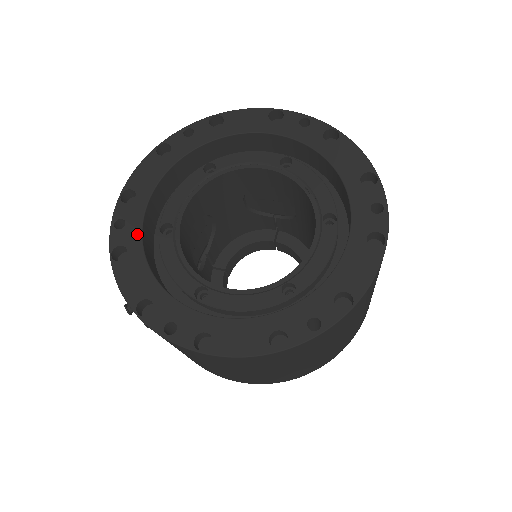
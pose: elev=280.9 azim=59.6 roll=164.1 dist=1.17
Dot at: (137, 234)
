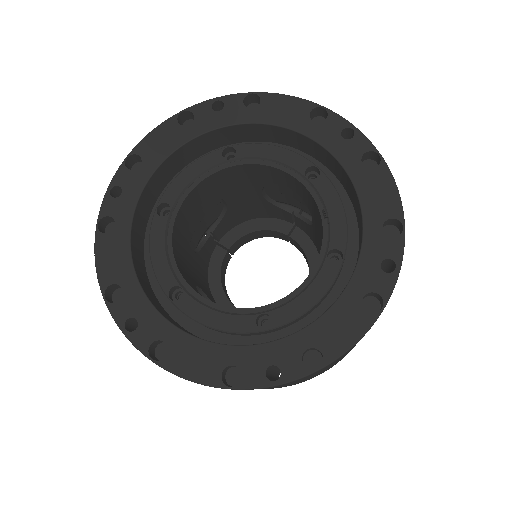
Dot at: (130, 209)
